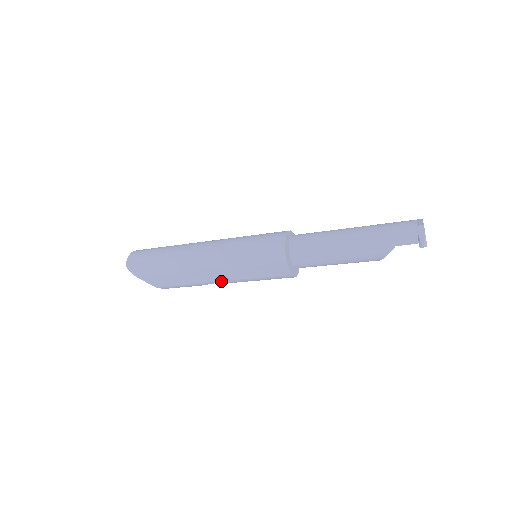
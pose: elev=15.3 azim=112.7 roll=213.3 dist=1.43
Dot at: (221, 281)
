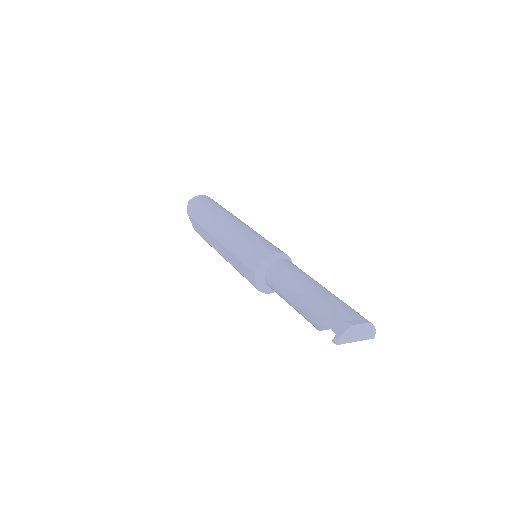
Dot at: (223, 256)
